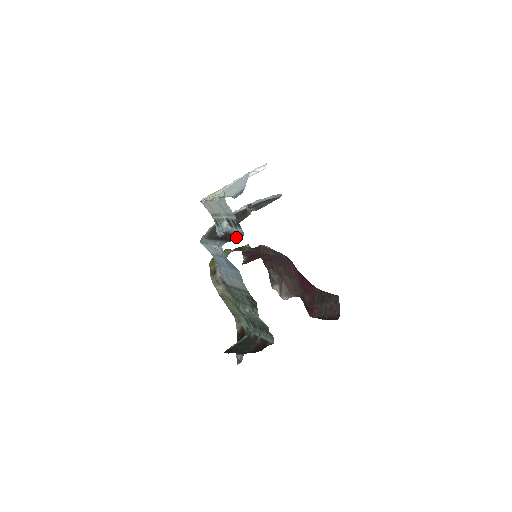
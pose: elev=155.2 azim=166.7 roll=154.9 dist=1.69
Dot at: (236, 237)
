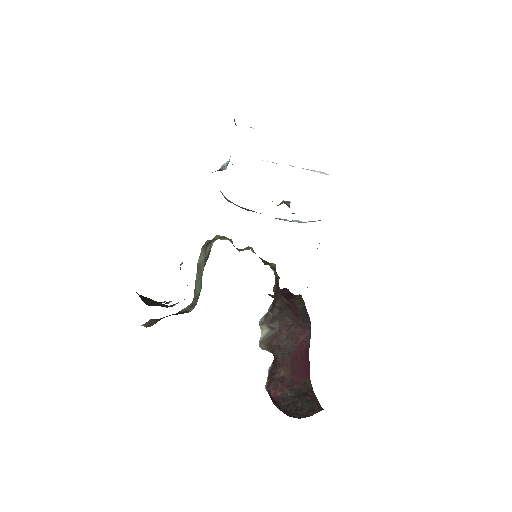
Dot at: (217, 170)
